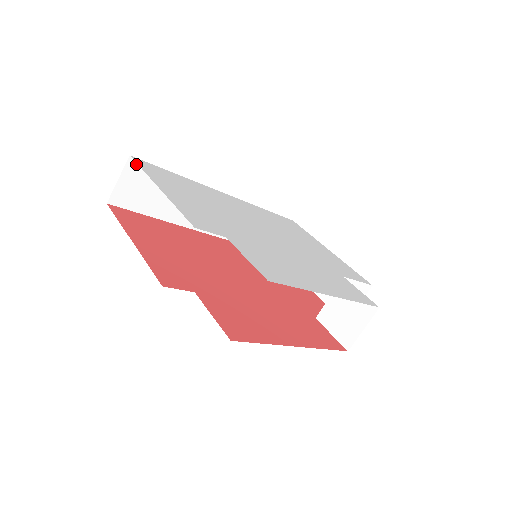
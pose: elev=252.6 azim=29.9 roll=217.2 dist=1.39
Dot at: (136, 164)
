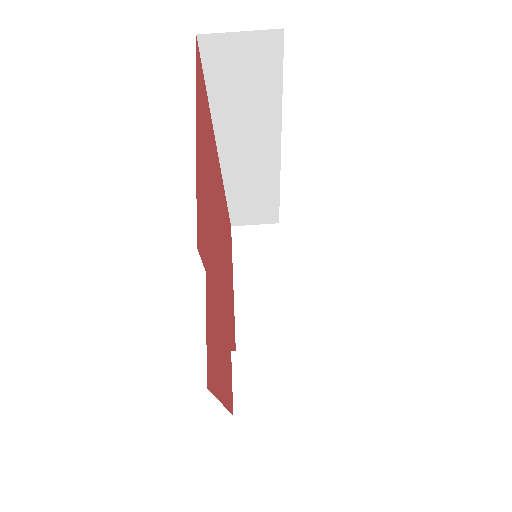
Dot at: (275, 42)
